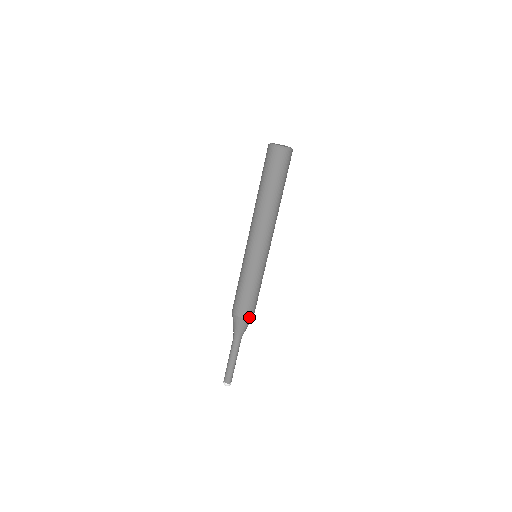
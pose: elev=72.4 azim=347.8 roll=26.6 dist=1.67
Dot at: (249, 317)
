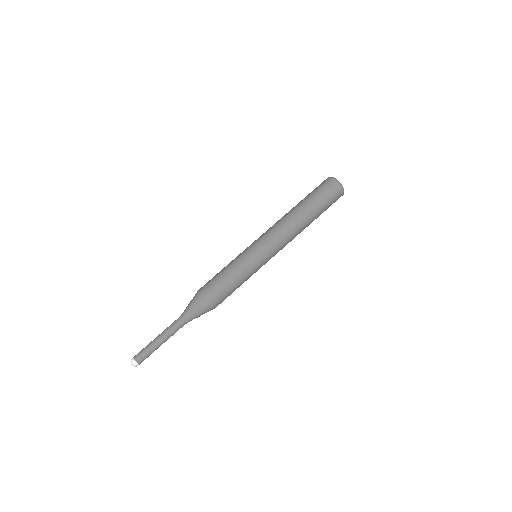
Dot at: (211, 303)
